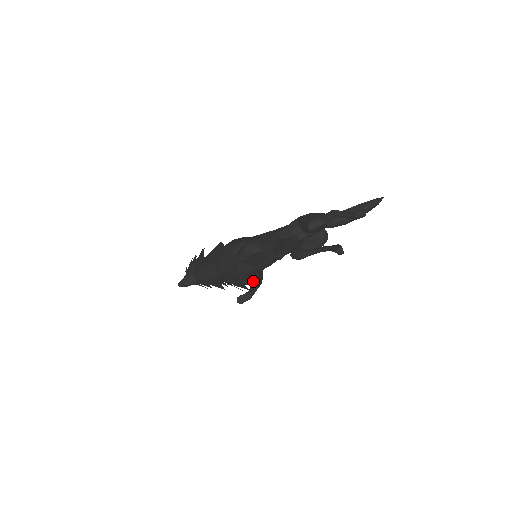
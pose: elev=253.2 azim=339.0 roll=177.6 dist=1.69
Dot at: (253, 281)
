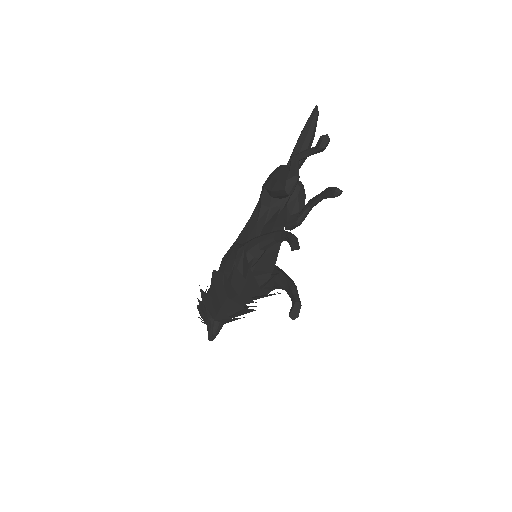
Dot at: (284, 285)
